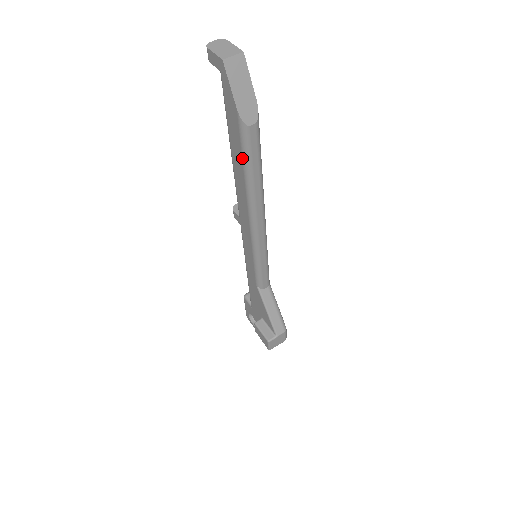
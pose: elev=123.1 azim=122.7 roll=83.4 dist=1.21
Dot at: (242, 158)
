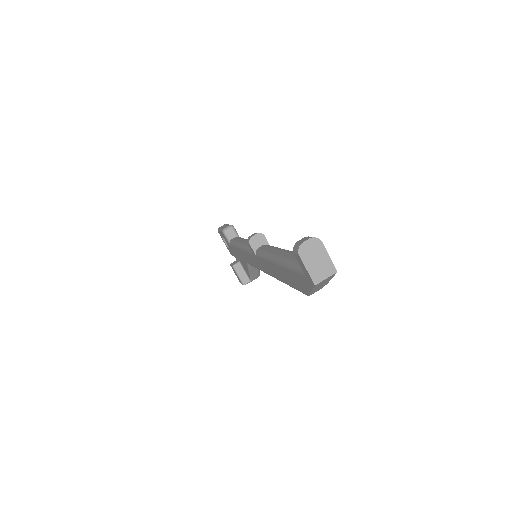
Dot at: (290, 285)
